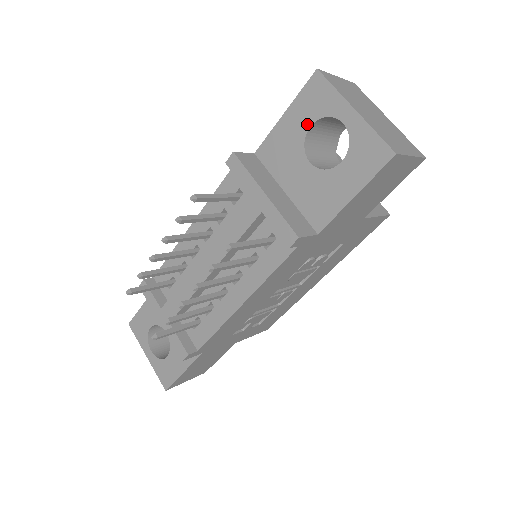
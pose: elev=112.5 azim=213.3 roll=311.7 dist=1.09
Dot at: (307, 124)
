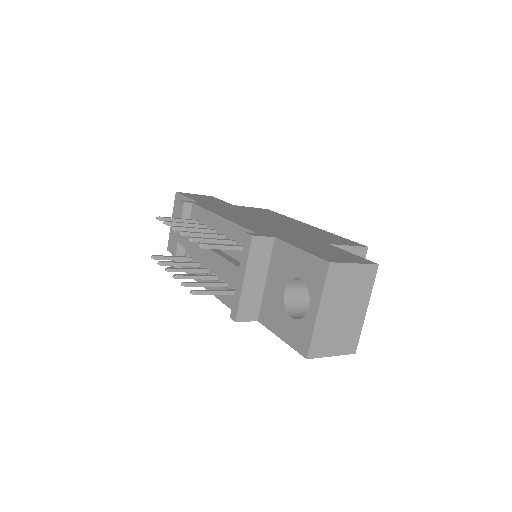
Dot at: (300, 275)
